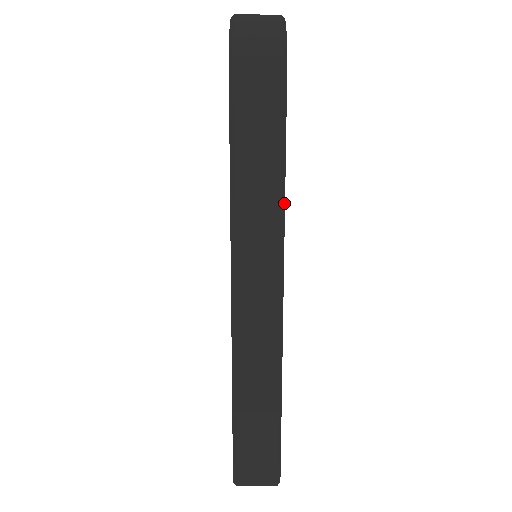
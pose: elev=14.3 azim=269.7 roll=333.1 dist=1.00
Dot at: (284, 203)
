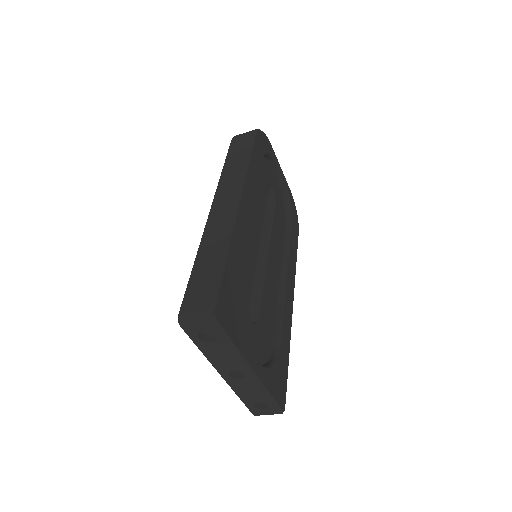
Dot at: (247, 168)
